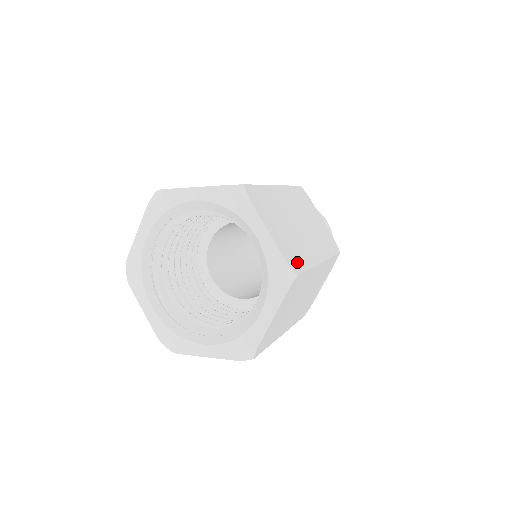
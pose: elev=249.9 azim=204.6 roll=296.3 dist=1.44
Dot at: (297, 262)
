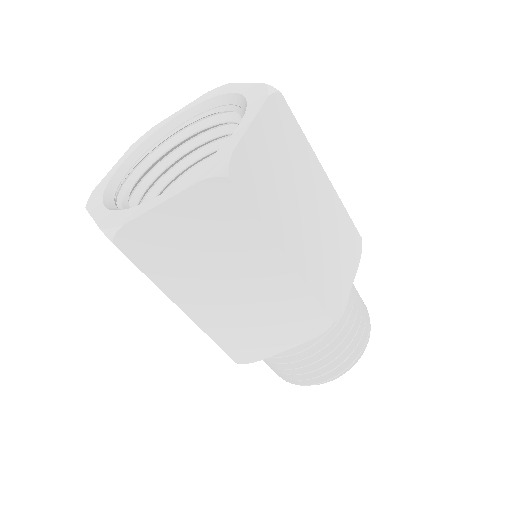
Dot at: occluded
